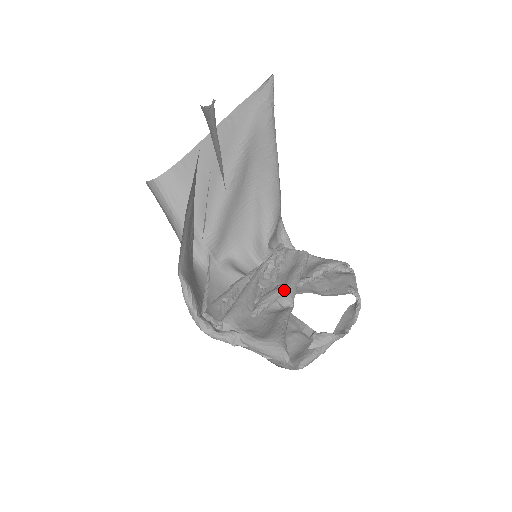
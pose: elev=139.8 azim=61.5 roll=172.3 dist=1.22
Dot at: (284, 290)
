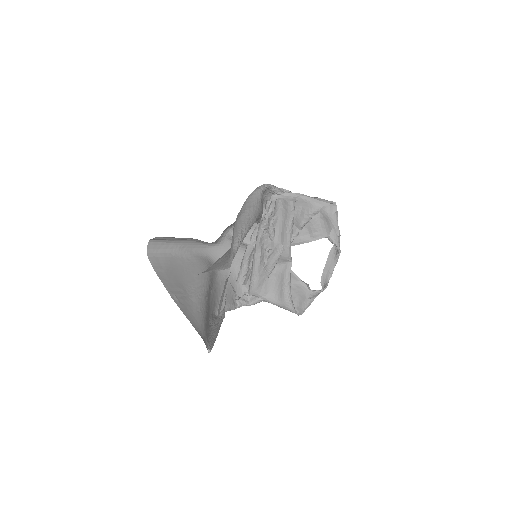
Dot at: (282, 253)
